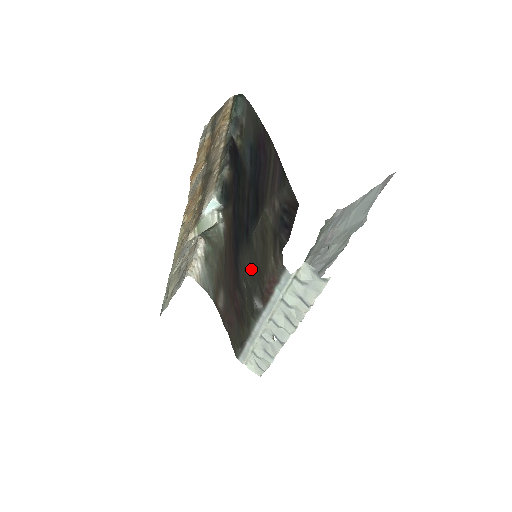
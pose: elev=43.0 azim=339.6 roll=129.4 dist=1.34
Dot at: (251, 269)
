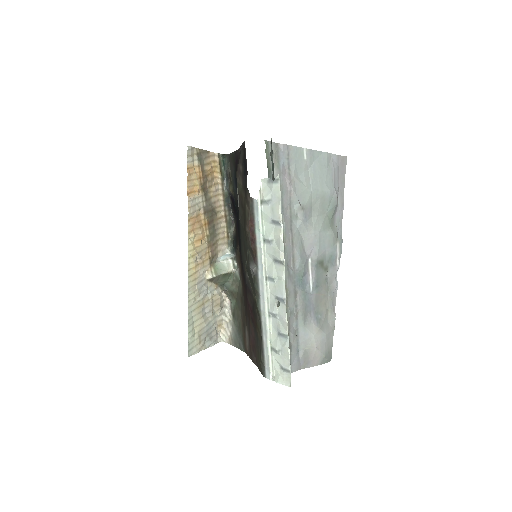
Dot at: (244, 246)
